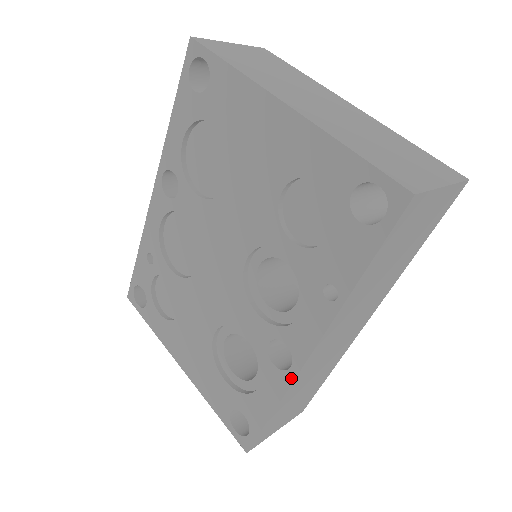
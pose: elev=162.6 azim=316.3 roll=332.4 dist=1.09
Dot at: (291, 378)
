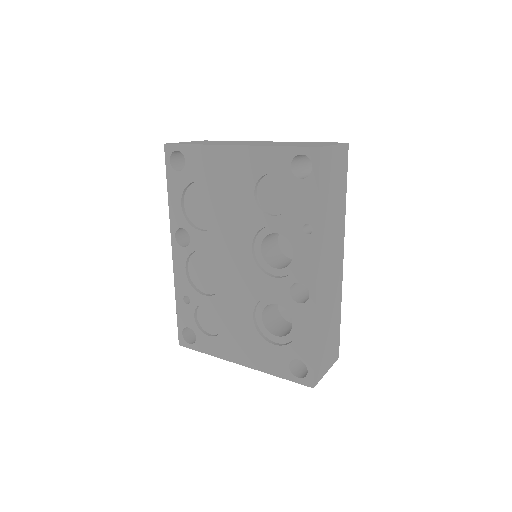
Dot at: (313, 302)
